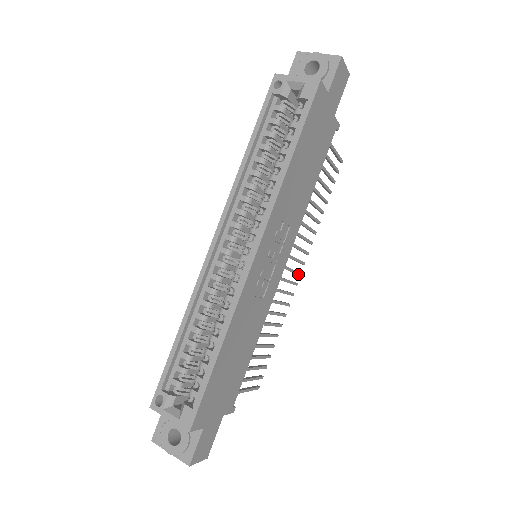
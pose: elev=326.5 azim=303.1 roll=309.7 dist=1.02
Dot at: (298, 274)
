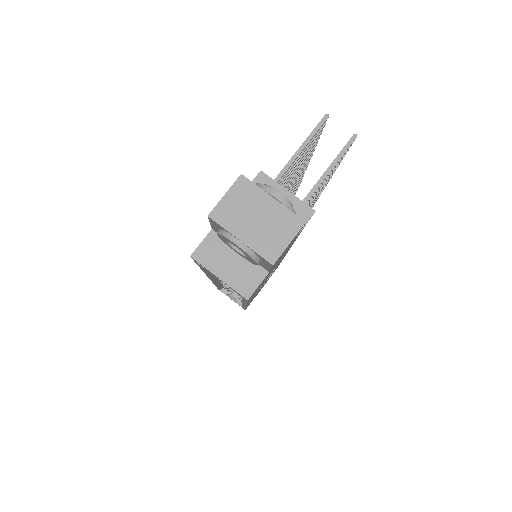
Dot at: (317, 198)
